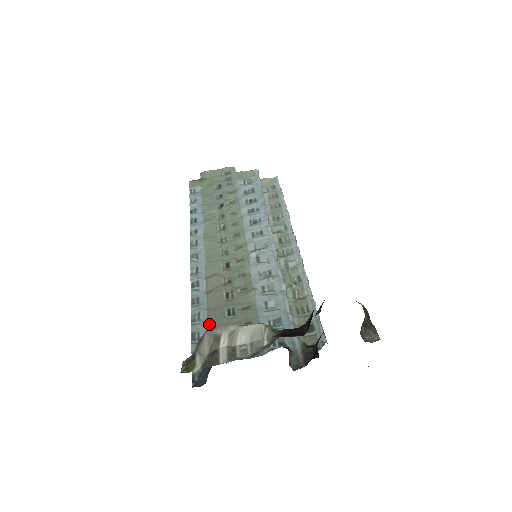
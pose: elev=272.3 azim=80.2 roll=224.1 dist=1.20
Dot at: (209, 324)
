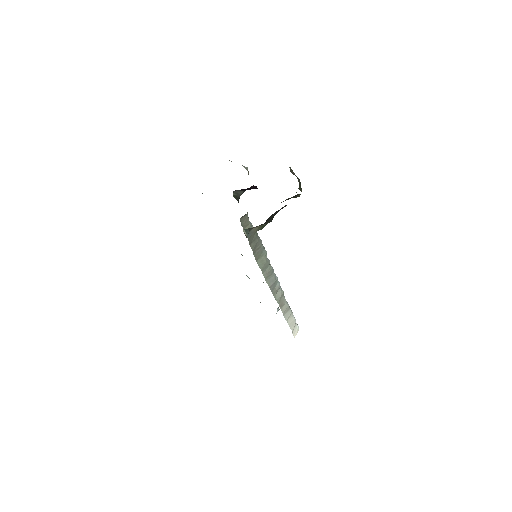
Dot at: occluded
